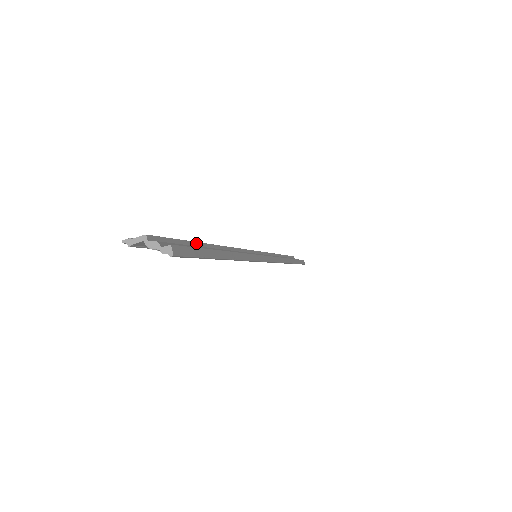
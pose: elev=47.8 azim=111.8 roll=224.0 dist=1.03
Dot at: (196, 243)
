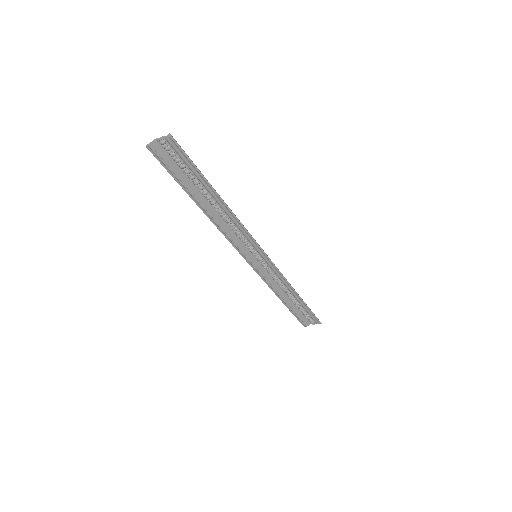
Dot at: (194, 182)
